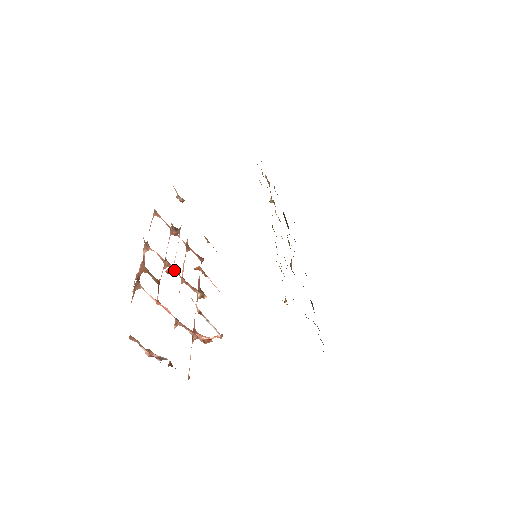
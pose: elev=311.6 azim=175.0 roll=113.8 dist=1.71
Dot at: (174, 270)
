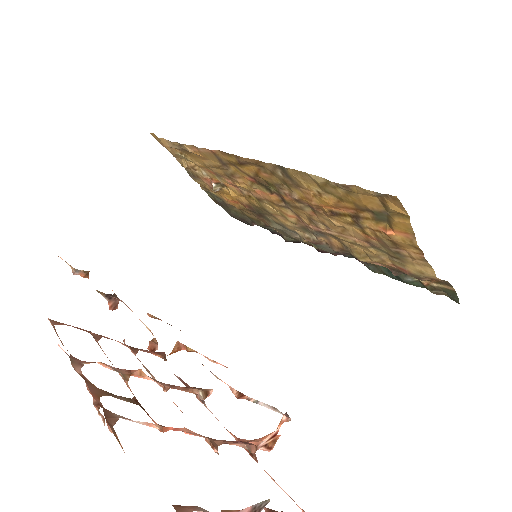
Dot at: (142, 377)
